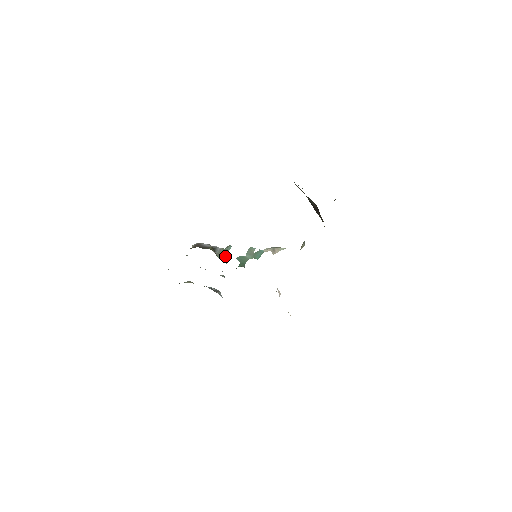
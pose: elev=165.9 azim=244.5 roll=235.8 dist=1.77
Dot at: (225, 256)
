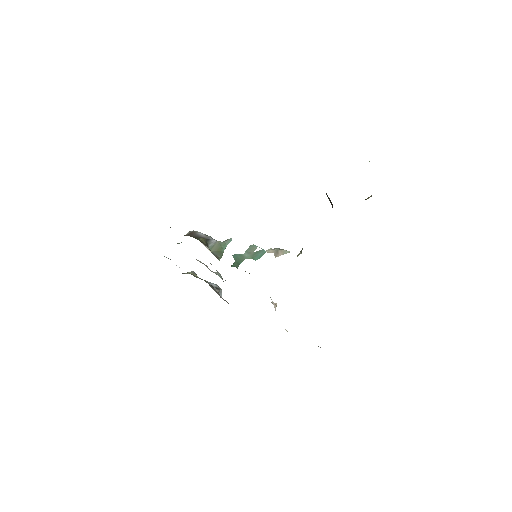
Dot at: (220, 251)
